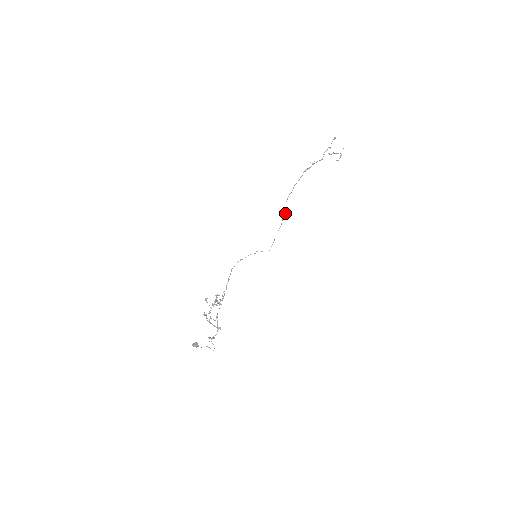
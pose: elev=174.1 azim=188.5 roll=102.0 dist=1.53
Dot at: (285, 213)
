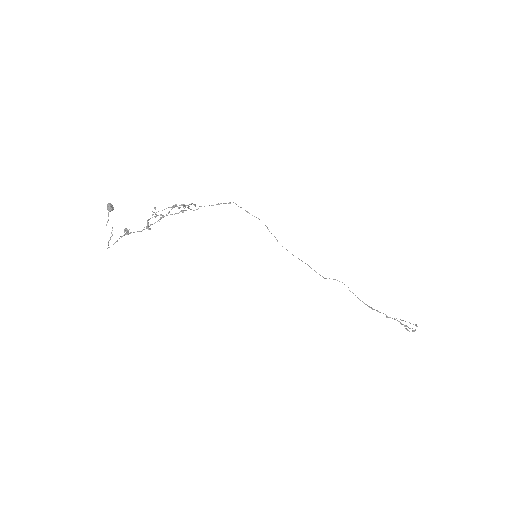
Dot at: (319, 274)
